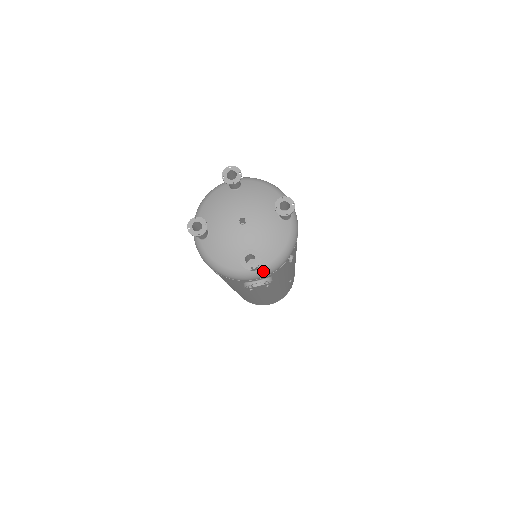
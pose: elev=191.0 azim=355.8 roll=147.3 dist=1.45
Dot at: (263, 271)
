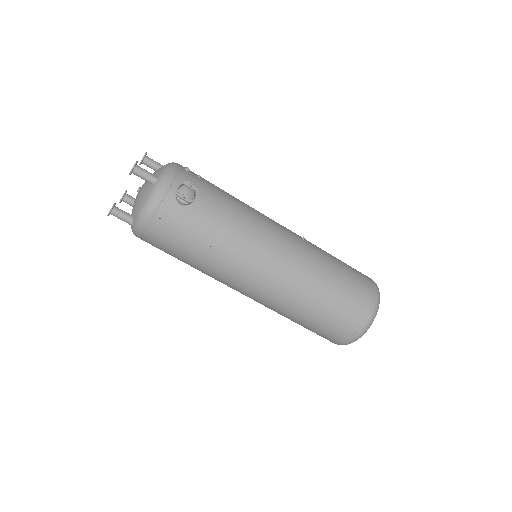
Dot at: (163, 175)
